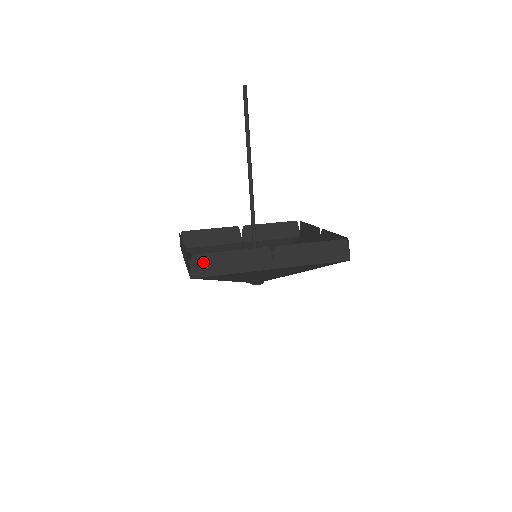
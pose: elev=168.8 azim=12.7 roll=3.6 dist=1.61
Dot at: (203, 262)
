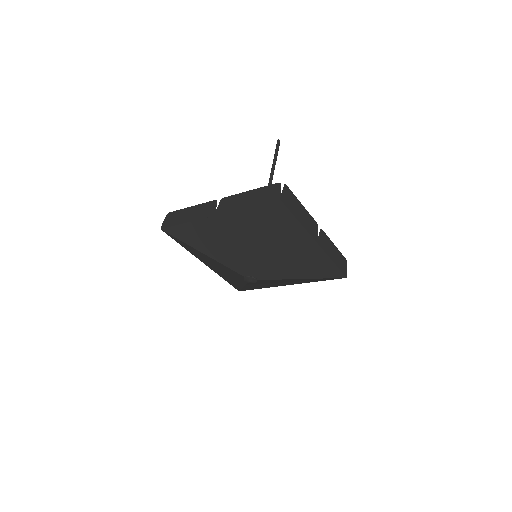
Dot at: (172, 217)
